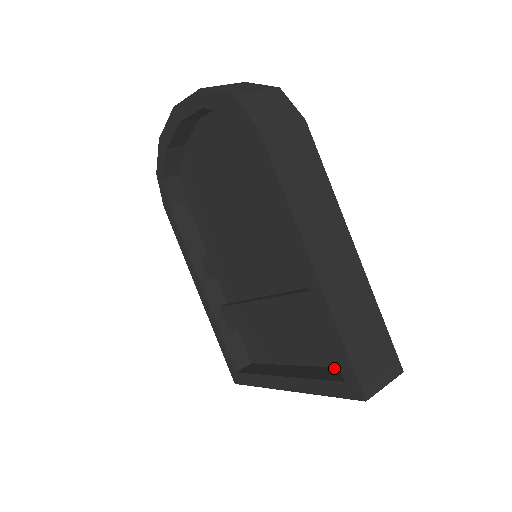
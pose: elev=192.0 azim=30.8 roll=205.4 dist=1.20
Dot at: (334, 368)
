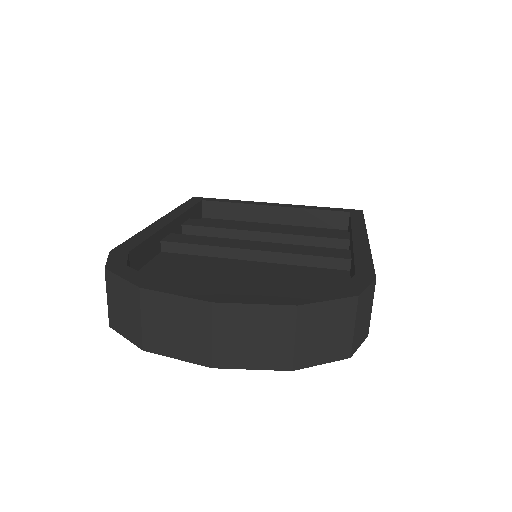
Dot at: occluded
